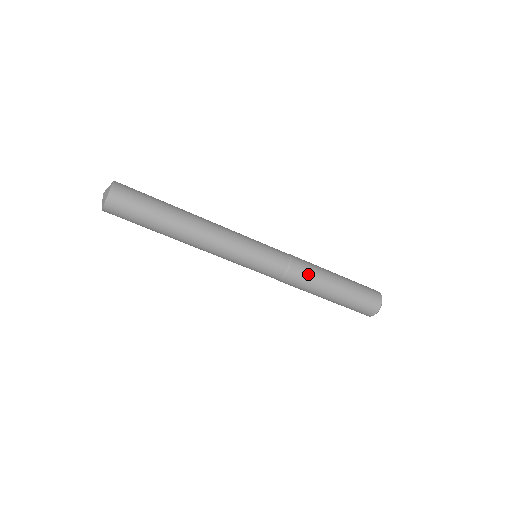
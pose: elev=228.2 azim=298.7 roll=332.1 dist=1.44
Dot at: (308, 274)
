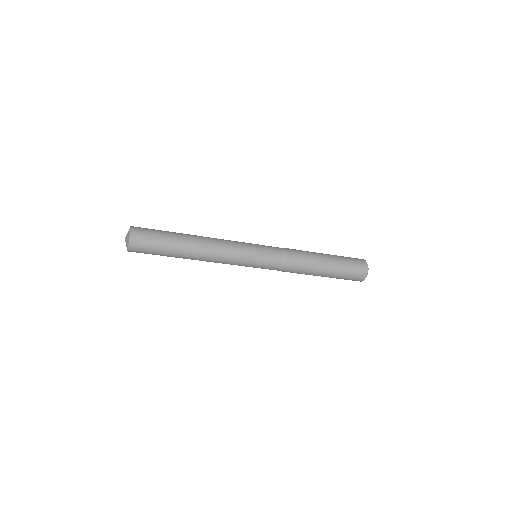
Dot at: (301, 258)
